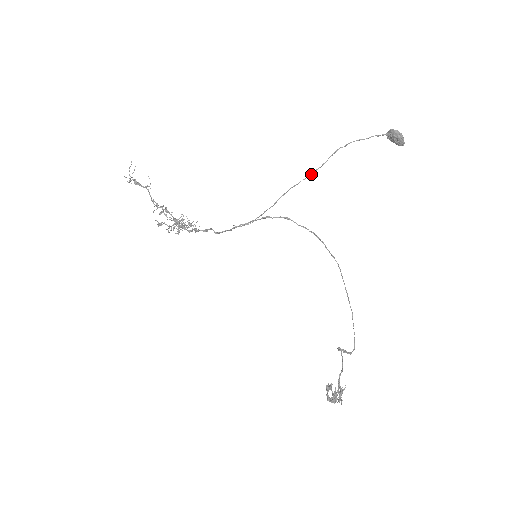
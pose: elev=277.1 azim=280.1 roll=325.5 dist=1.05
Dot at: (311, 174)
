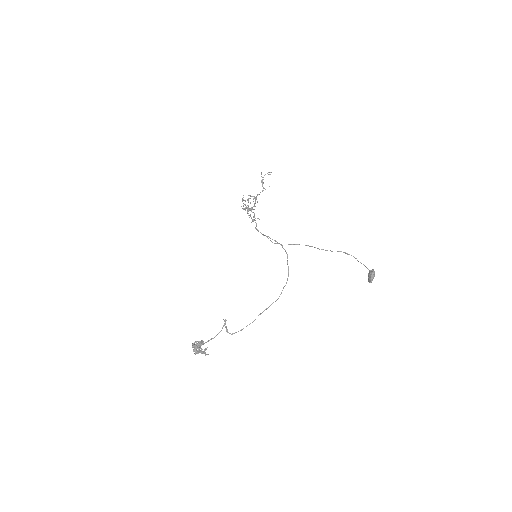
Dot at: occluded
